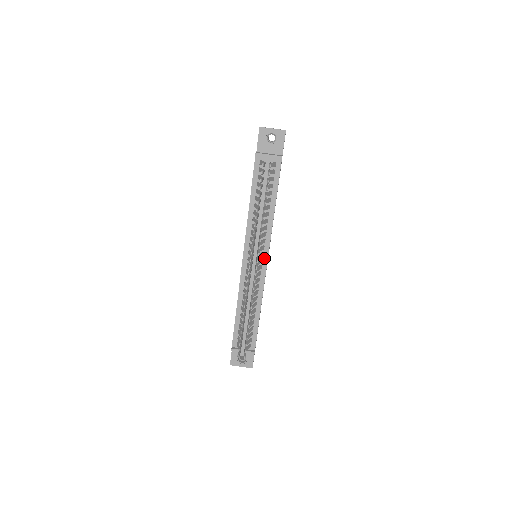
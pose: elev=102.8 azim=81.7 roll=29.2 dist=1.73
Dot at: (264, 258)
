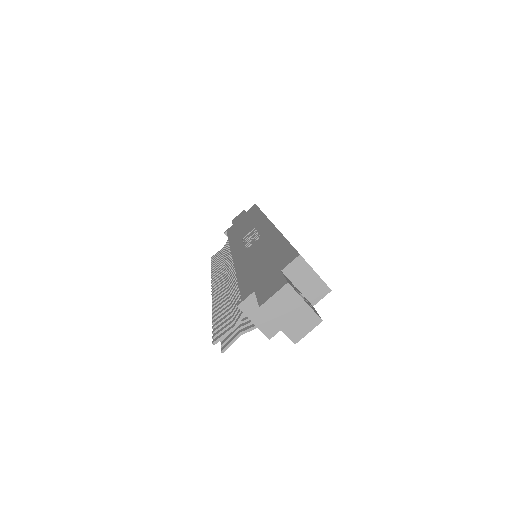
Dot at: occluded
